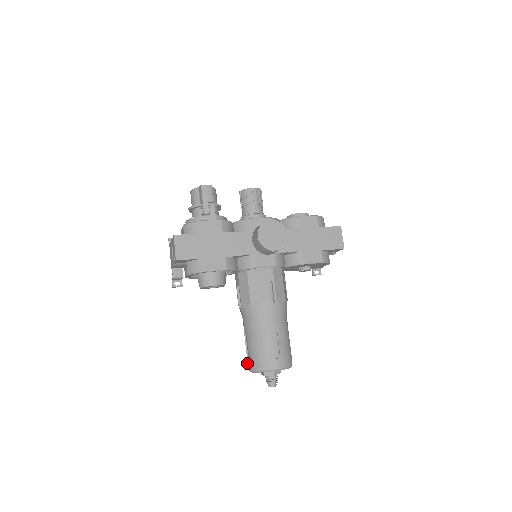
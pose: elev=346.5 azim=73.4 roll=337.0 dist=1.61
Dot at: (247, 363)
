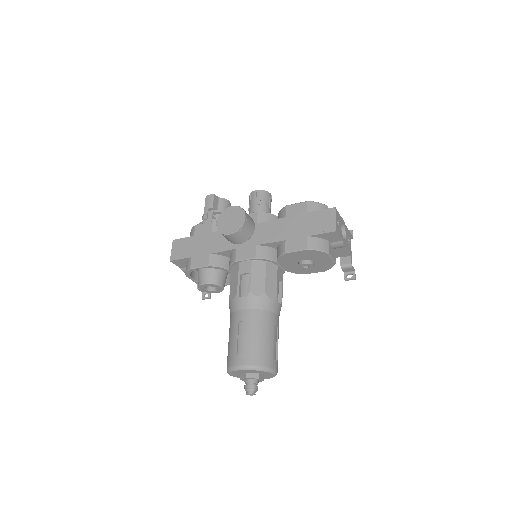
Dot at: occluded
